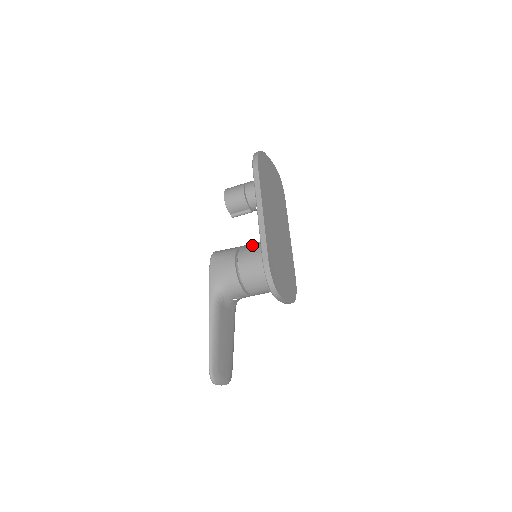
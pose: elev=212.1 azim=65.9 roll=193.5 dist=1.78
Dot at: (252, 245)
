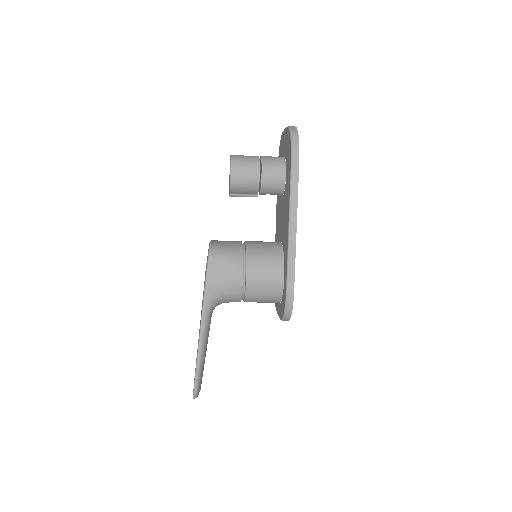
Dot at: (264, 253)
